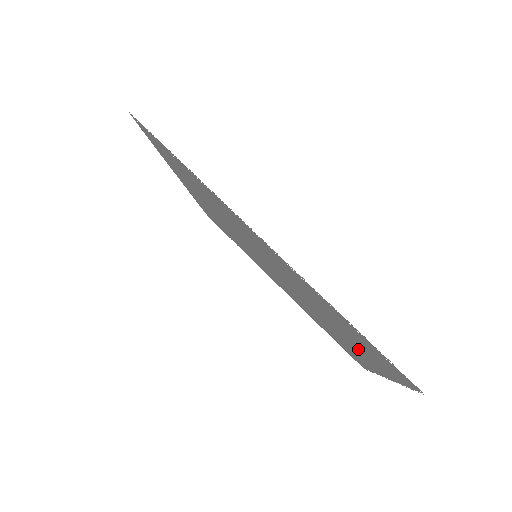
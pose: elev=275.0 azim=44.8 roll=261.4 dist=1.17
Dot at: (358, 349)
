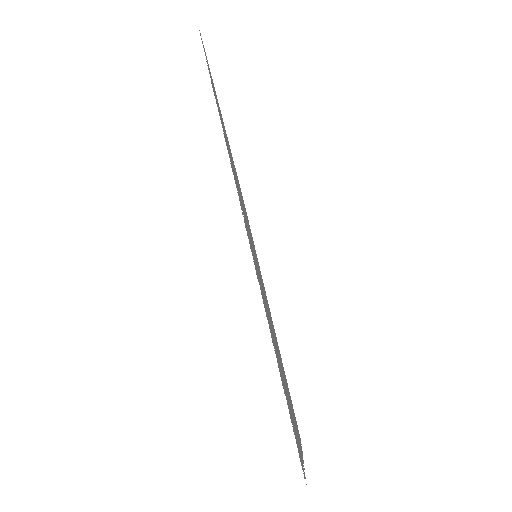
Dot at: occluded
